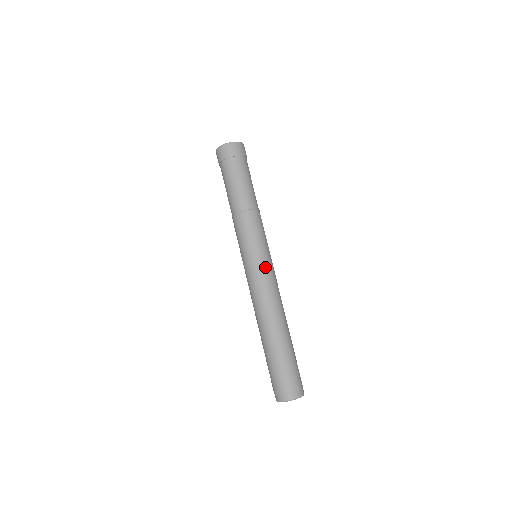
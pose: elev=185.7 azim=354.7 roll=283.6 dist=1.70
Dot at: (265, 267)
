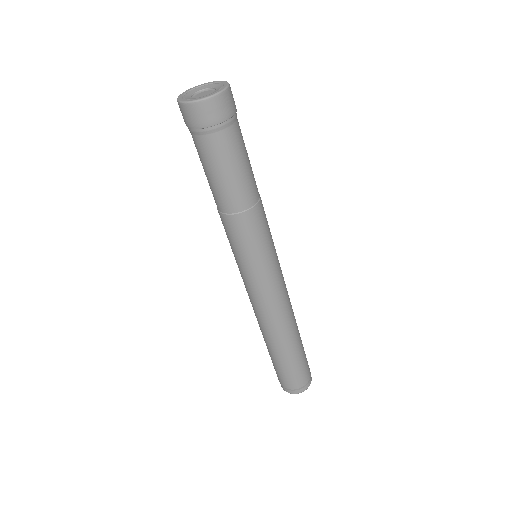
Dot at: (279, 273)
